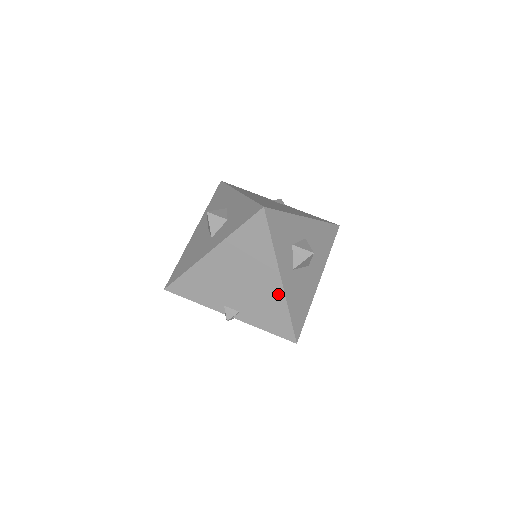
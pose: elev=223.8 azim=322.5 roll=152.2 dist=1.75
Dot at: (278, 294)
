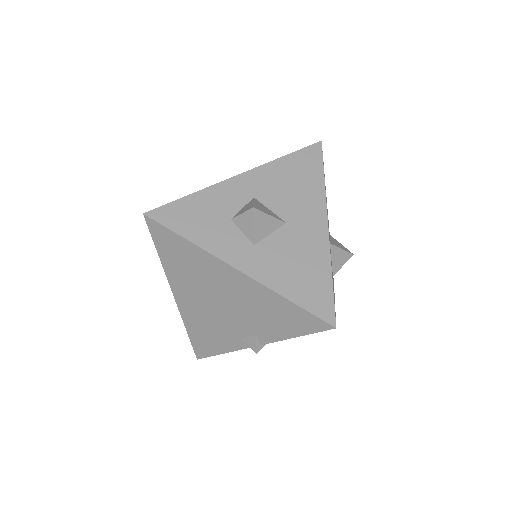
Dot at: (254, 287)
